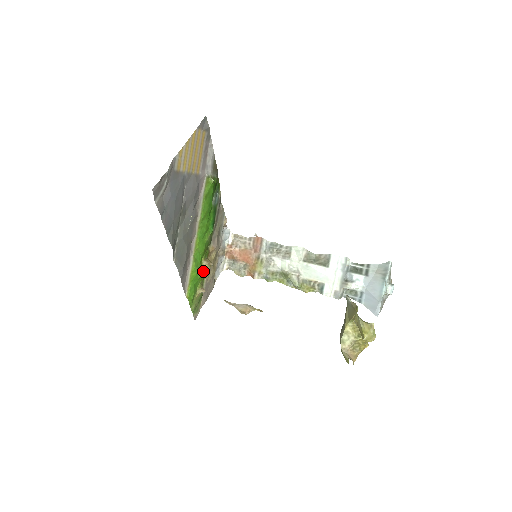
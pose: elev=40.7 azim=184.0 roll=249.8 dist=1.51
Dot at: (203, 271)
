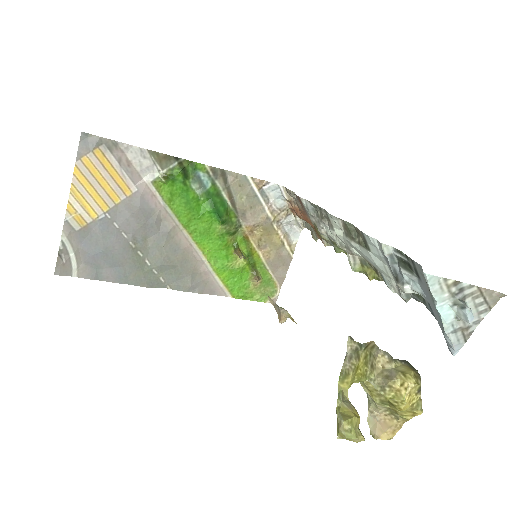
Dot at: (241, 263)
